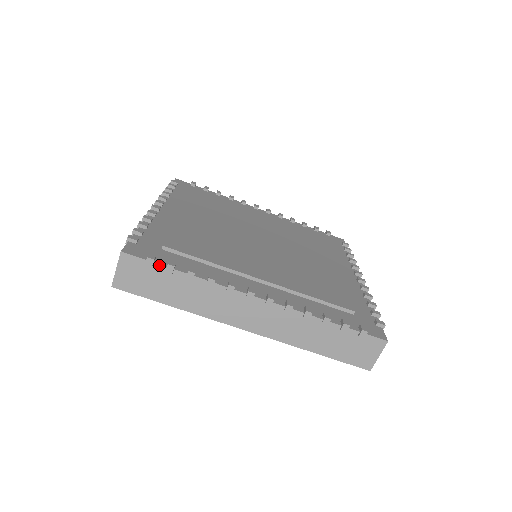
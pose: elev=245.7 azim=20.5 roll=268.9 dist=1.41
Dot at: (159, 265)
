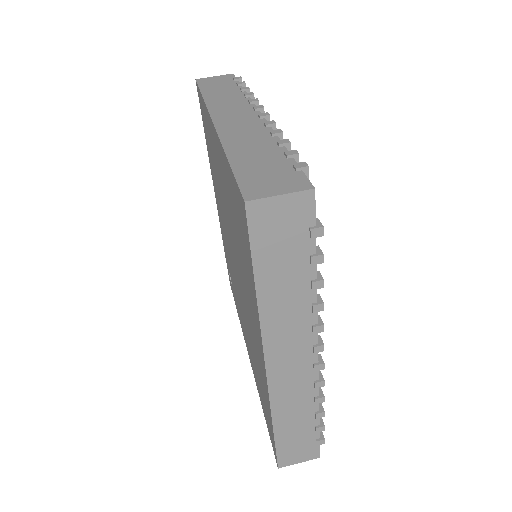
Dot at: occluded
